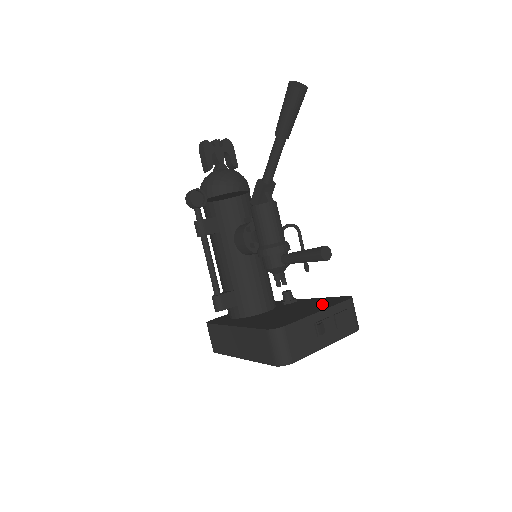
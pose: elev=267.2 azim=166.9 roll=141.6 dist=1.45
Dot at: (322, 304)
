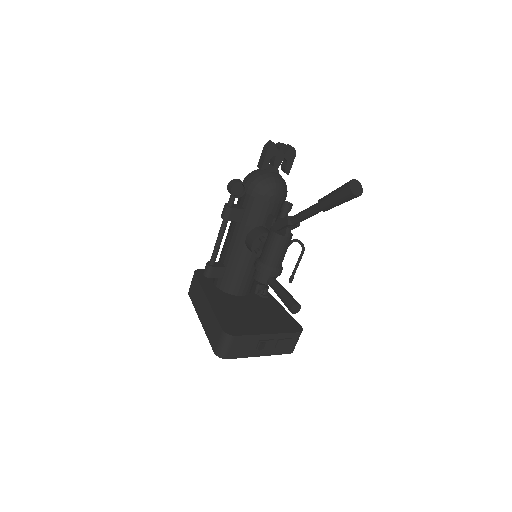
Dot at: (278, 323)
